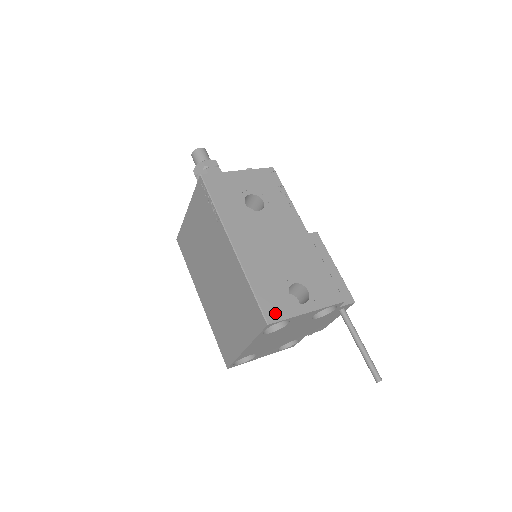
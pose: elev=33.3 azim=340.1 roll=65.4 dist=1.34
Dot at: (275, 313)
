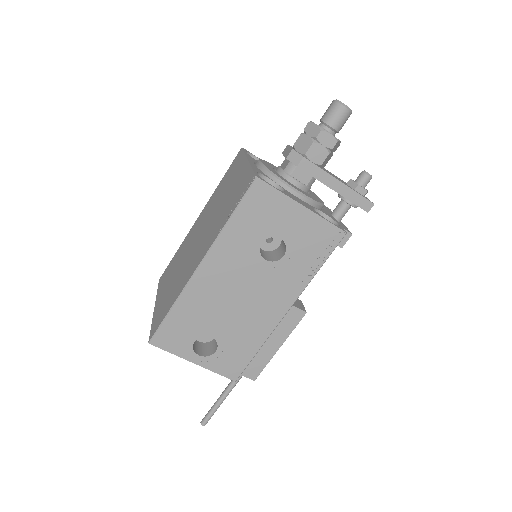
Dot at: (165, 342)
